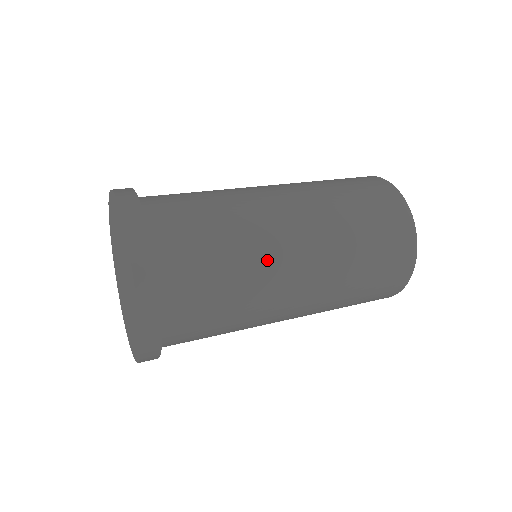
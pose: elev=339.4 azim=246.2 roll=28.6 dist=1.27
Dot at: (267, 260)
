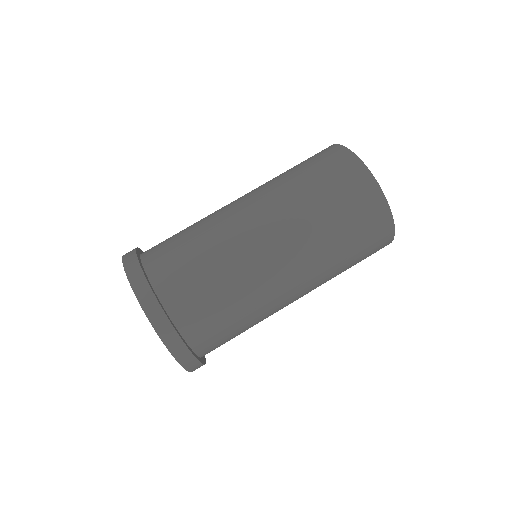
Dot at: (251, 271)
